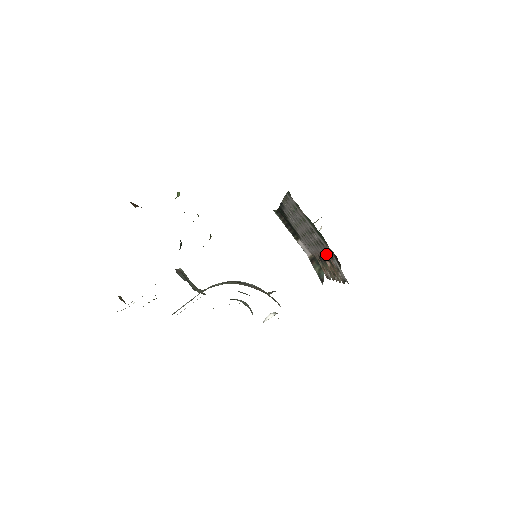
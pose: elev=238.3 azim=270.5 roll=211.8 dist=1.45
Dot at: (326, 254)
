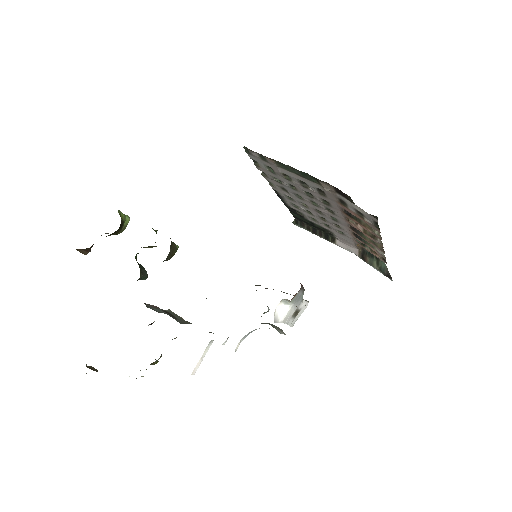
Dot at: (343, 211)
